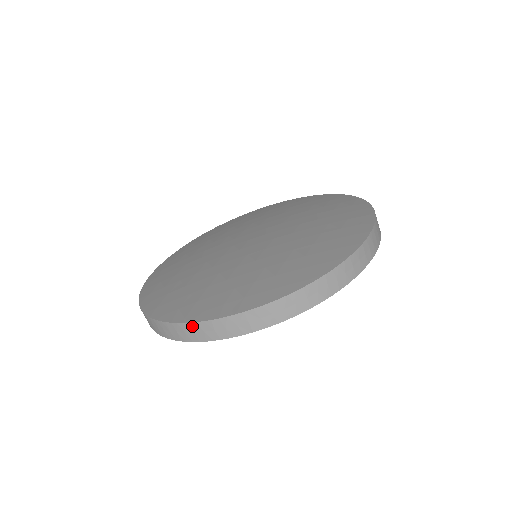
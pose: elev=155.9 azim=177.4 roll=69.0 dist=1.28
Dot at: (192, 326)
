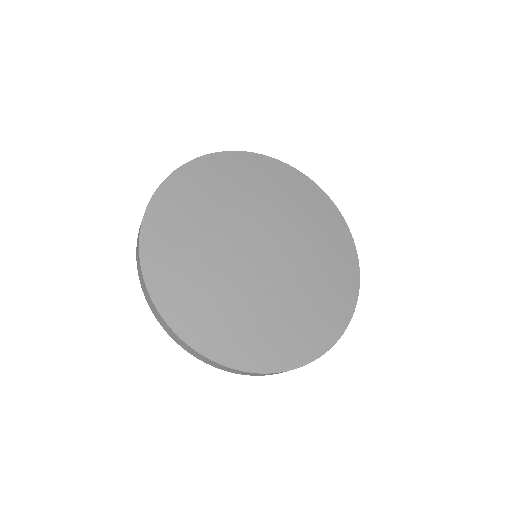
Dot at: (147, 292)
